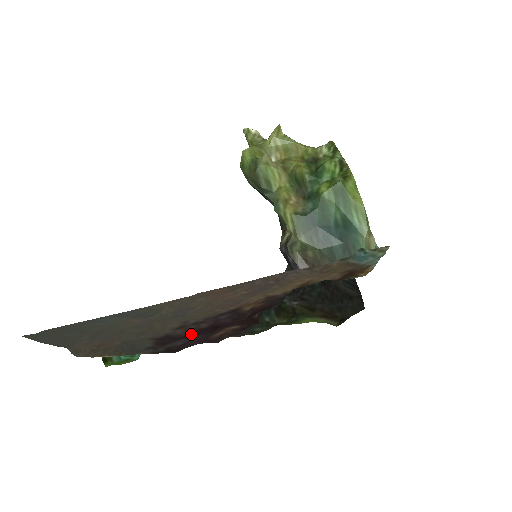
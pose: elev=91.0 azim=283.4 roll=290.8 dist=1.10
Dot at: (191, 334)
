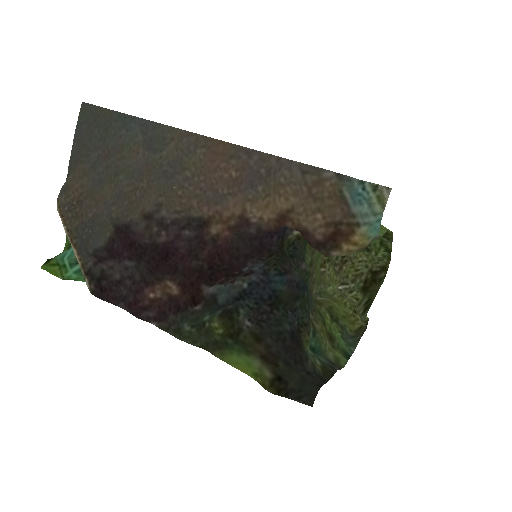
Dot at: (143, 246)
